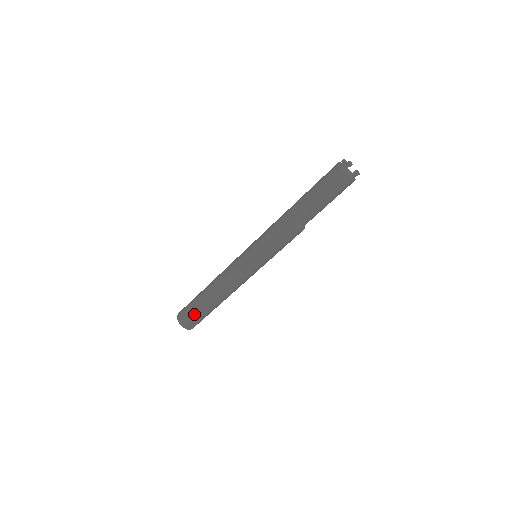
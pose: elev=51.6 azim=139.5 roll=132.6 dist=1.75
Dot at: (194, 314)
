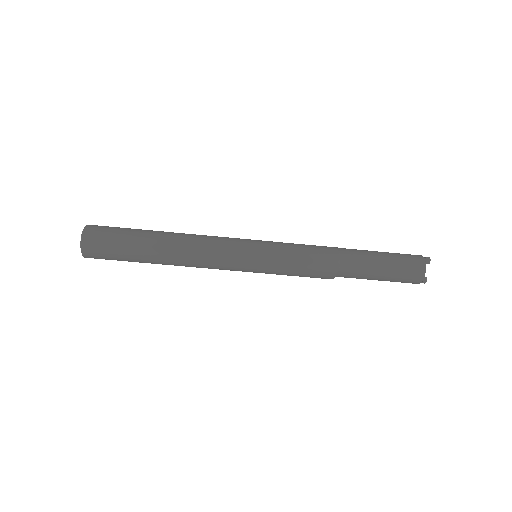
Dot at: (117, 241)
